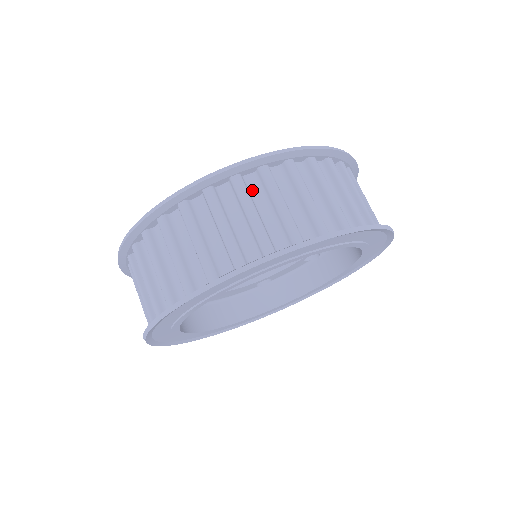
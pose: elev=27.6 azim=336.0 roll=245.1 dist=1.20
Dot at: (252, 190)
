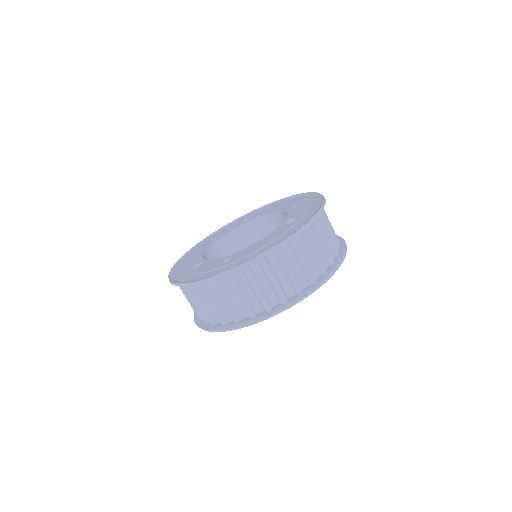
Dot at: occluded
